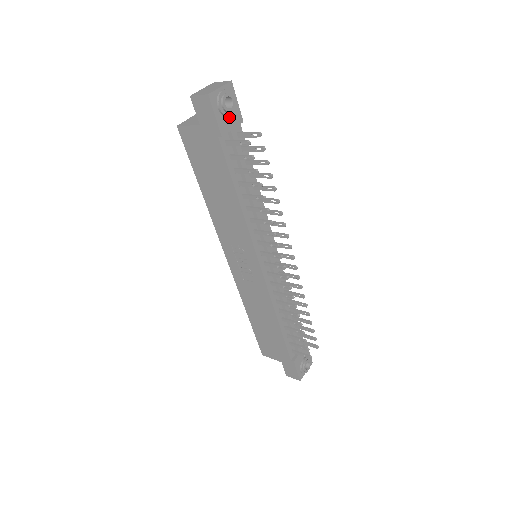
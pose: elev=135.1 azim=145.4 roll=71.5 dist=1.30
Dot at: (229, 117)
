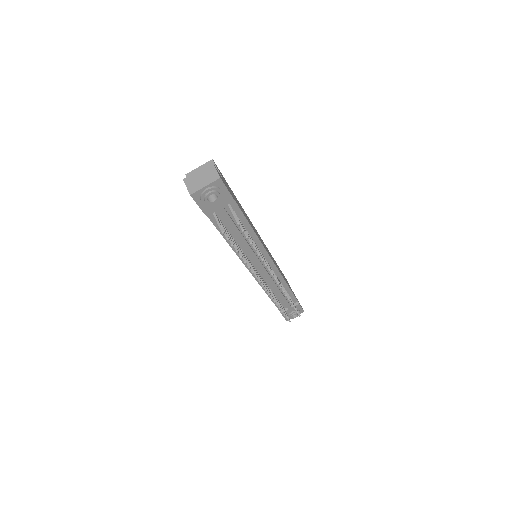
Dot at: (216, 202)
